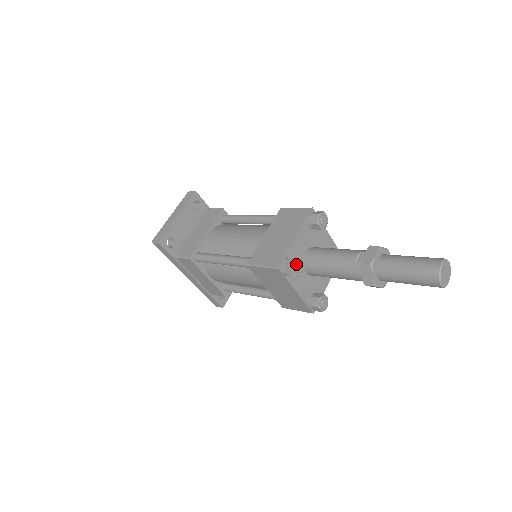
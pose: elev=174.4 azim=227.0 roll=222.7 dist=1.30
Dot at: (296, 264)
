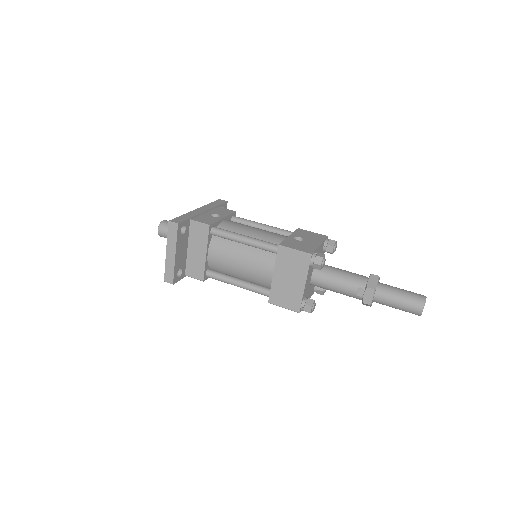
Dot at: (313, 309)
